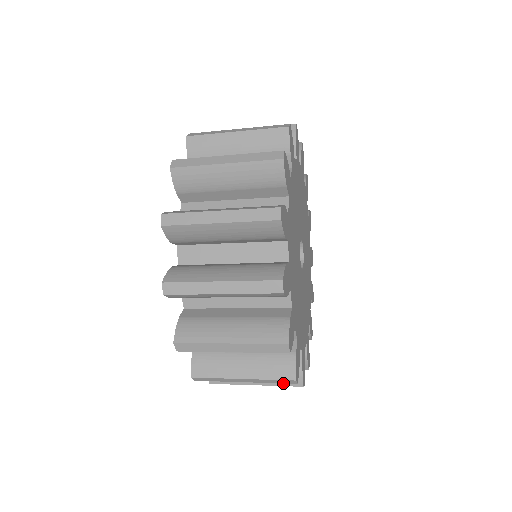
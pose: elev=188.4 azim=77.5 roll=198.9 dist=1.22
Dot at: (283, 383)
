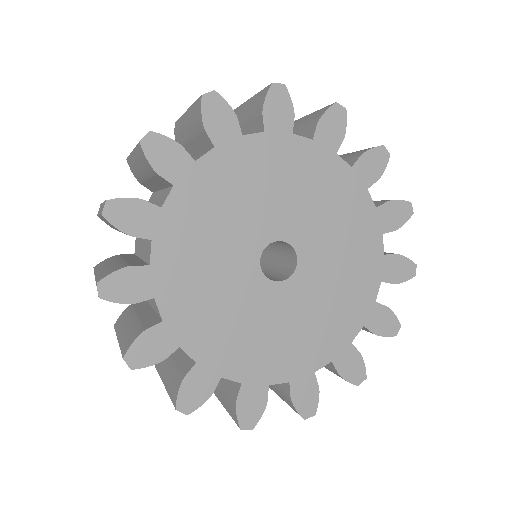
Dot at: (171, 394)
